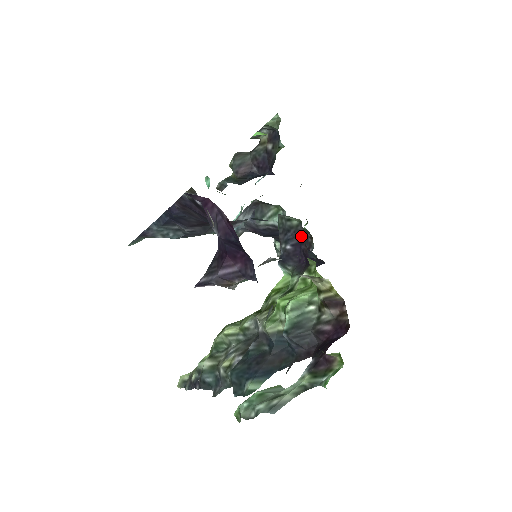
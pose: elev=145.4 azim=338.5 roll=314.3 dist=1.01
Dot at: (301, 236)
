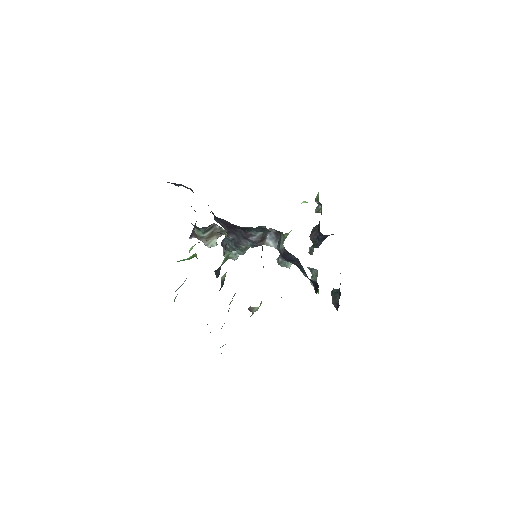
Dot at: occluded
